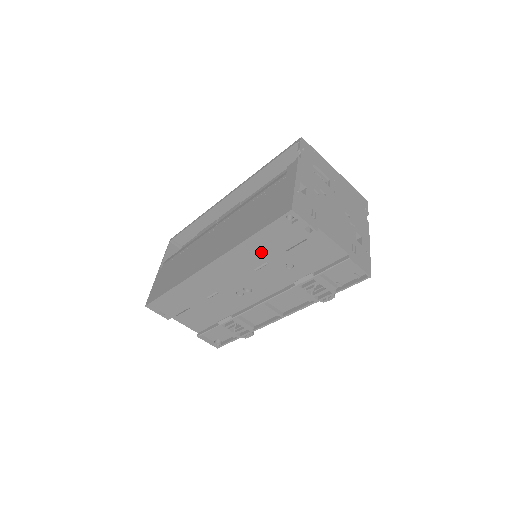
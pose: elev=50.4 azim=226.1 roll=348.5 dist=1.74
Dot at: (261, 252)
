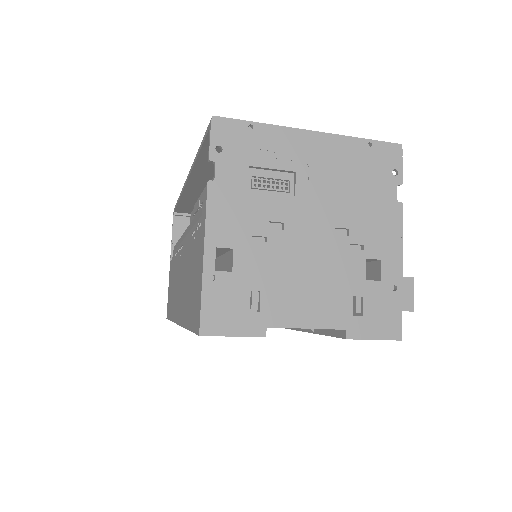
Dot at: occluded
